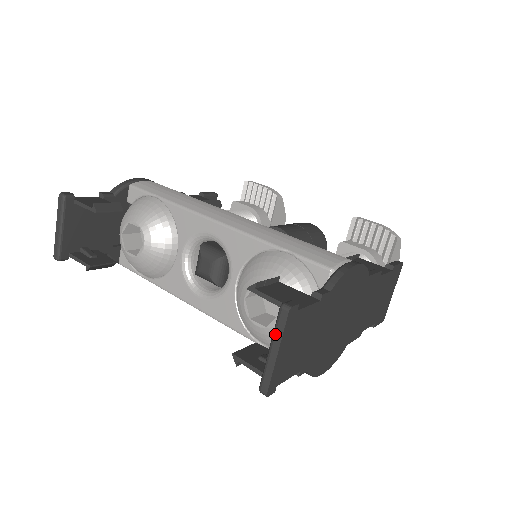
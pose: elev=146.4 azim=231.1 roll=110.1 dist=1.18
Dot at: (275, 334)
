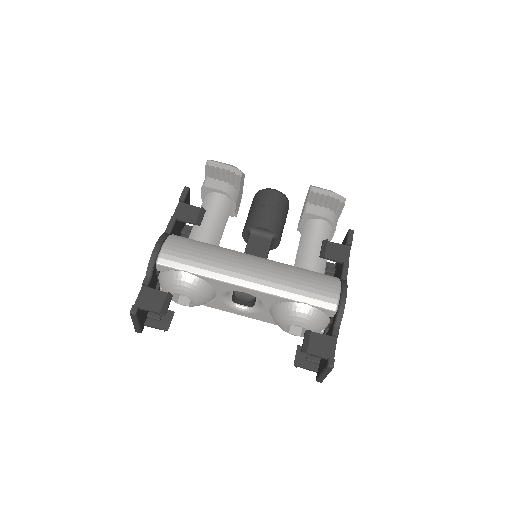
Dot at: (325, 372)
